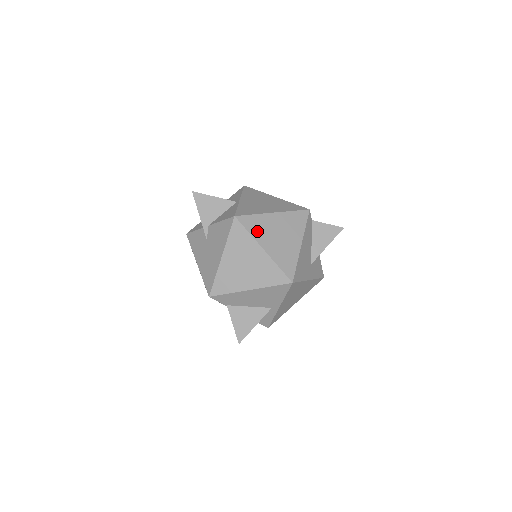
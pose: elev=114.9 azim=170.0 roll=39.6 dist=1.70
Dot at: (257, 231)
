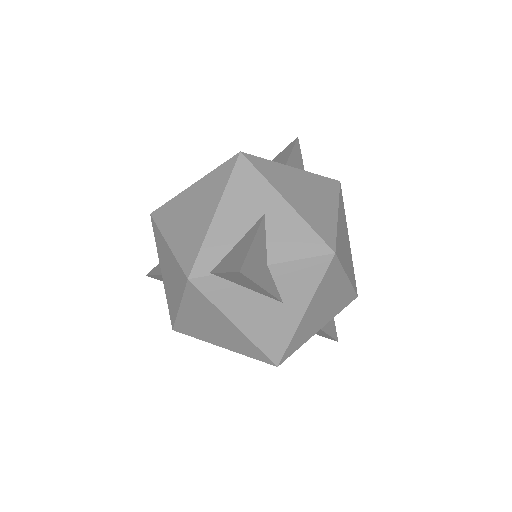
Dot at: (197, 334)
